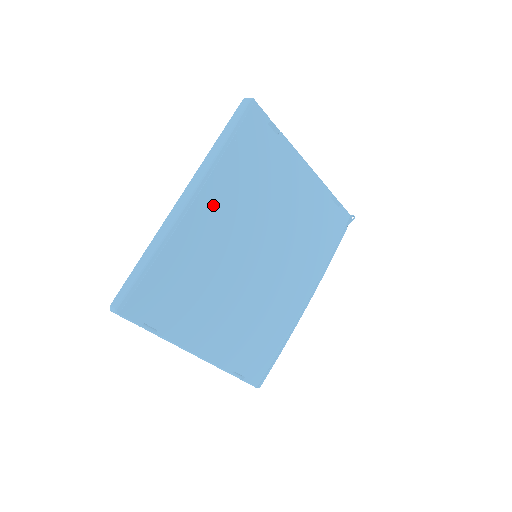
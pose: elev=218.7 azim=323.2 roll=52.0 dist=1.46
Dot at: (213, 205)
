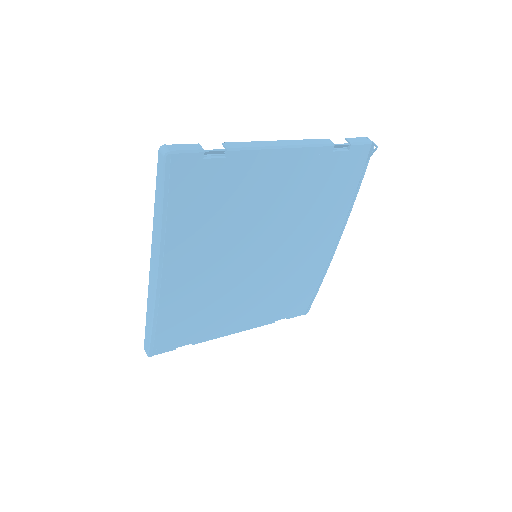
Dot at: (183, 265)
